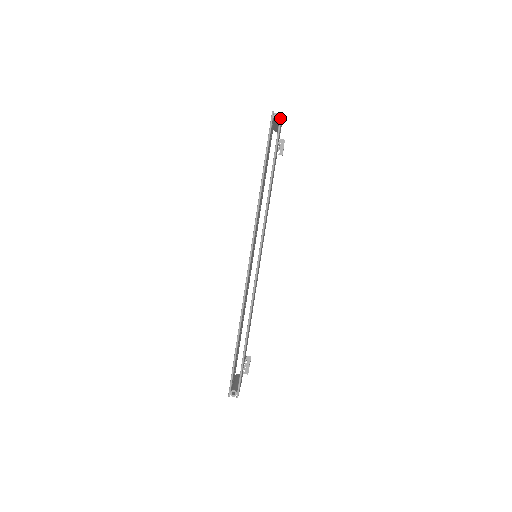
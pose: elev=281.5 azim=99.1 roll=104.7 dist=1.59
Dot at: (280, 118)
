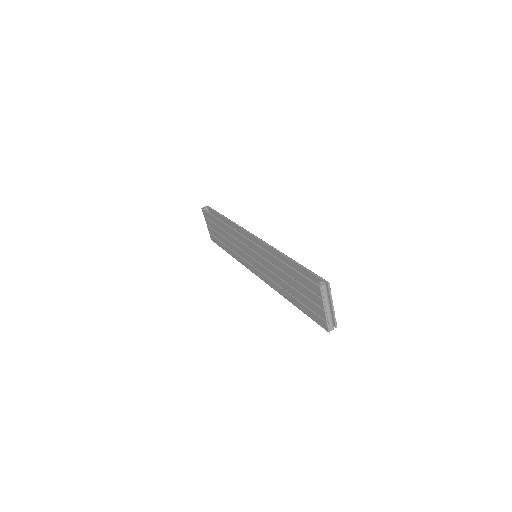
Dot at: (208, 207)
